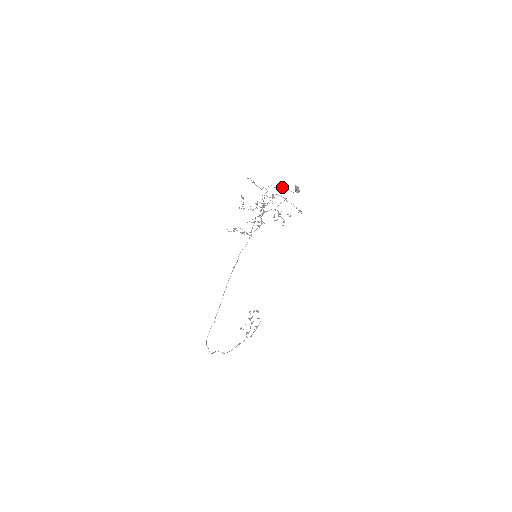
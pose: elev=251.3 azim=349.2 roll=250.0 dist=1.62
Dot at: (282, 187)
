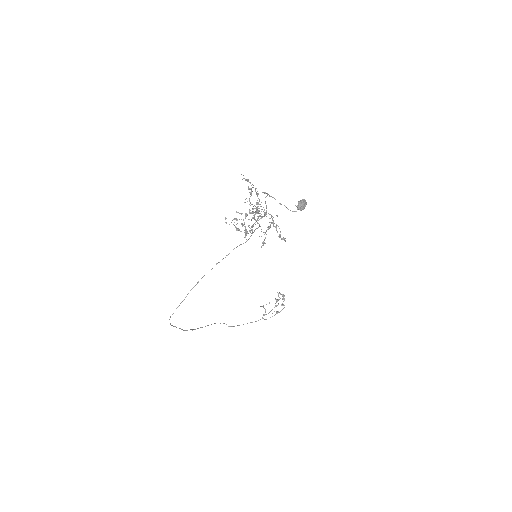
Dot at: occluded
